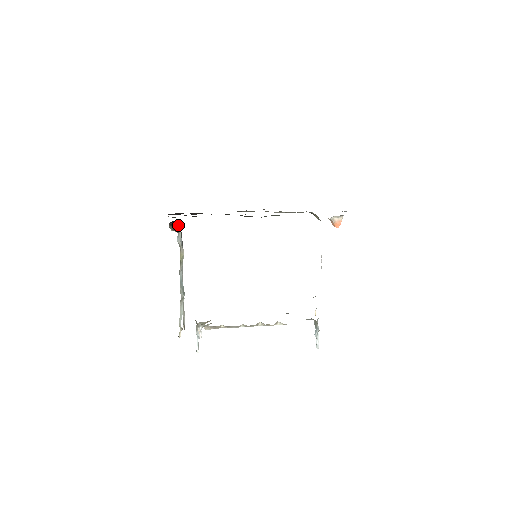
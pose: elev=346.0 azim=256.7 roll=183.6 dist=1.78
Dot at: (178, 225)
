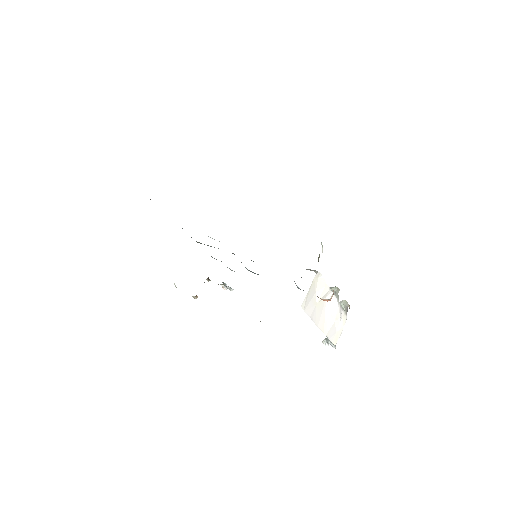
Dot at: occluded
